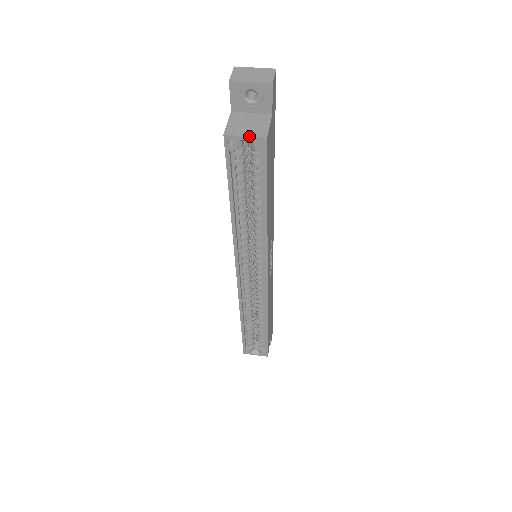
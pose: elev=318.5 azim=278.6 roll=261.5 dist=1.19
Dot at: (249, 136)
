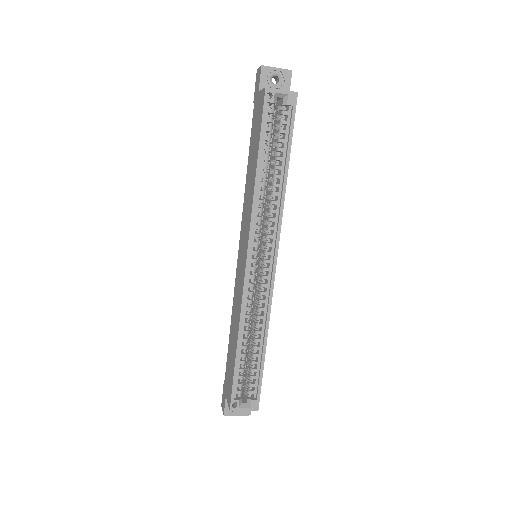
Dot at: (285, 90)
